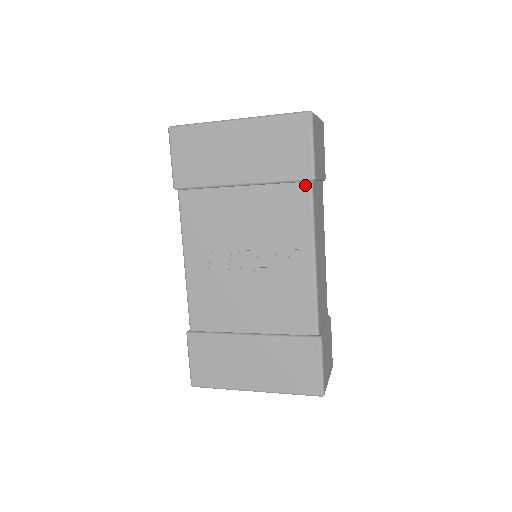
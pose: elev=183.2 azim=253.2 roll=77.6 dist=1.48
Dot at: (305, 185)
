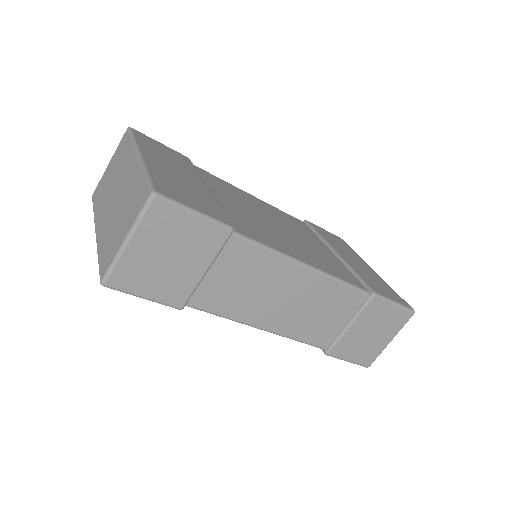
Dot at: occluded
